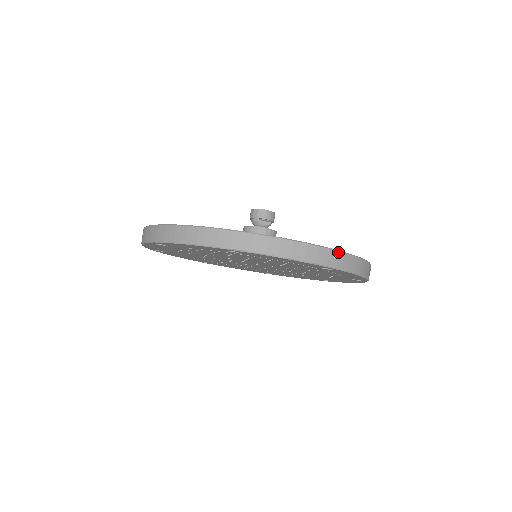
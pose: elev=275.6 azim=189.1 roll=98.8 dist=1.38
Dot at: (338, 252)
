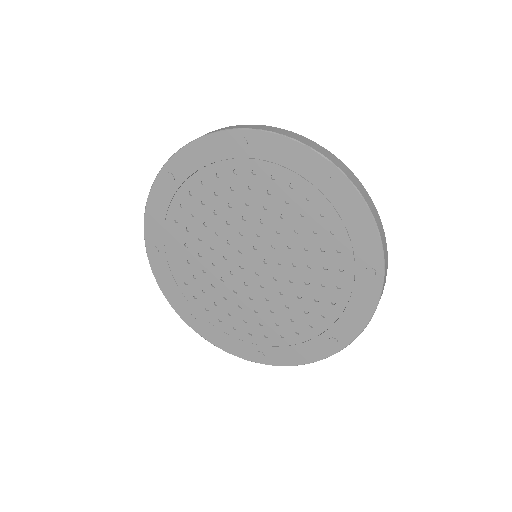
Dot at: (347, 167)
